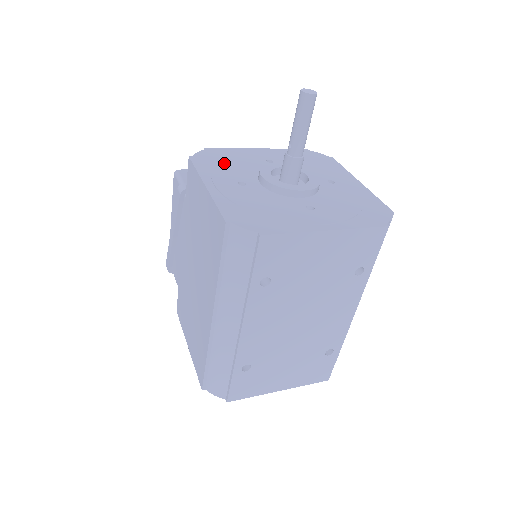
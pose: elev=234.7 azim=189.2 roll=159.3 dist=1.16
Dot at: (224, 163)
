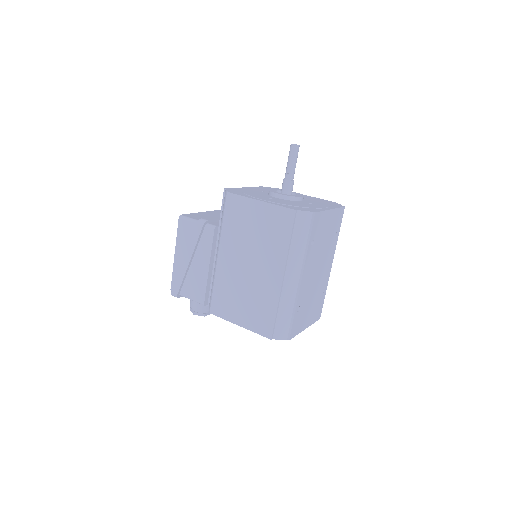
Dot at: (247, 193)
